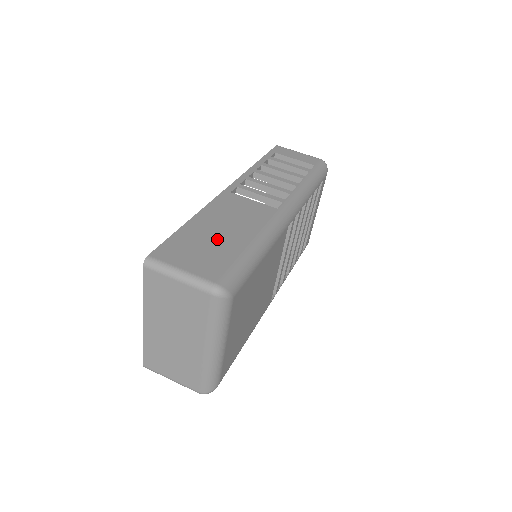
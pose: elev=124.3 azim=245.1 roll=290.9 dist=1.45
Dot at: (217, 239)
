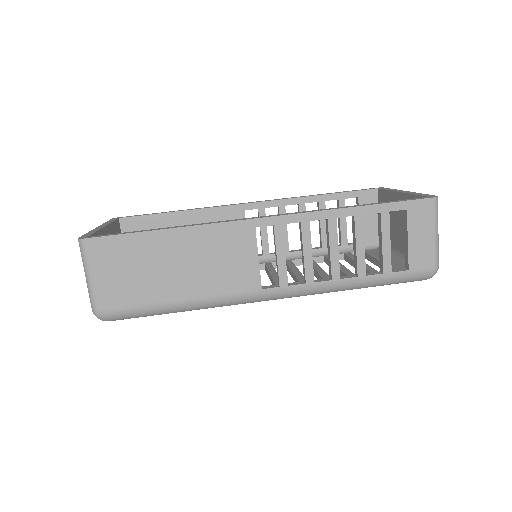
Dot at: (158, 273)
